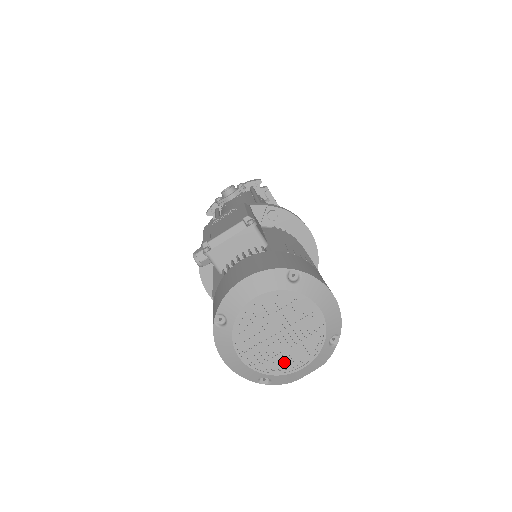
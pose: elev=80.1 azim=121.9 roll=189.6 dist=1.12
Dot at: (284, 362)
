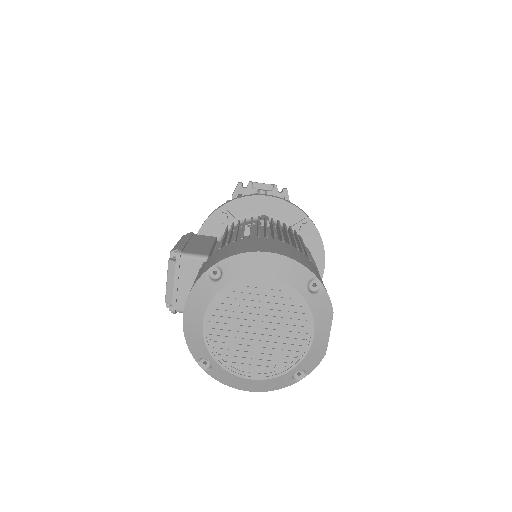
Dot at: (291, 347)
